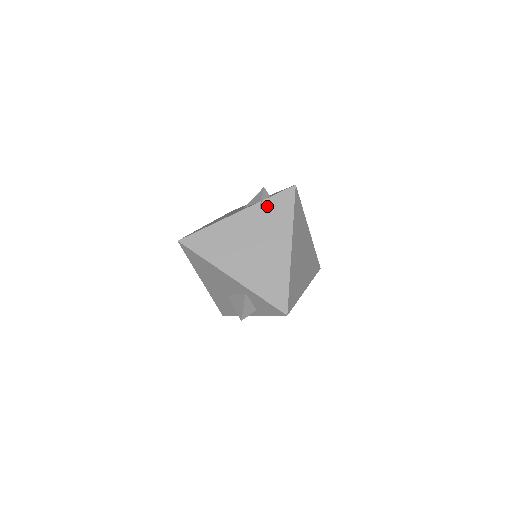
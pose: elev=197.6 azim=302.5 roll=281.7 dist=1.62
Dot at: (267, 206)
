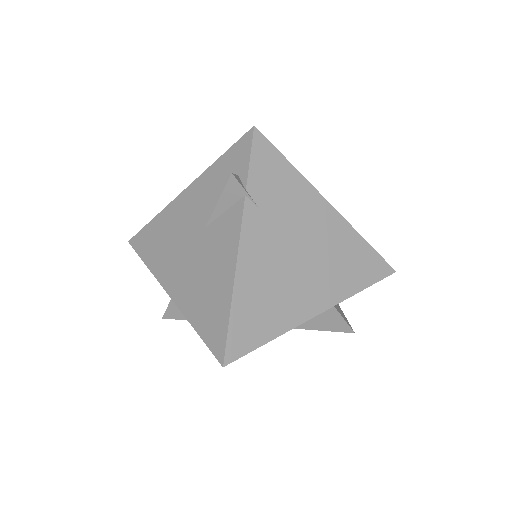
Dot at: (258, 192)
